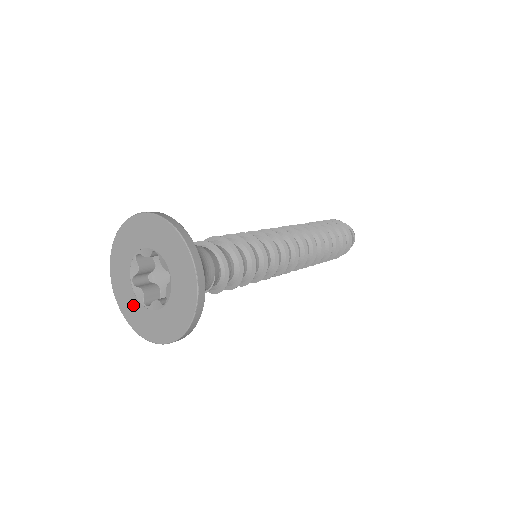
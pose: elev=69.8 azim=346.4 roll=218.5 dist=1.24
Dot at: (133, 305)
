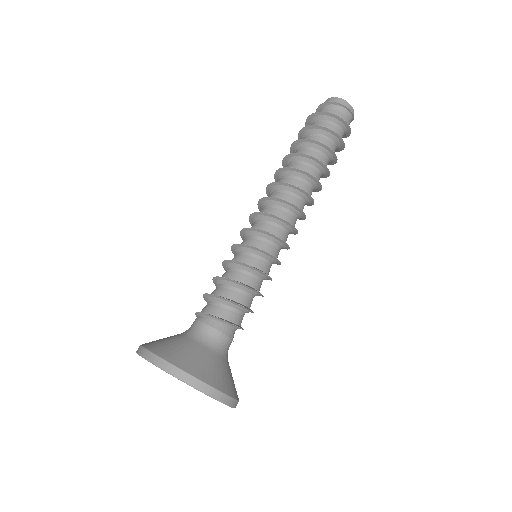
Dot at: occluded
